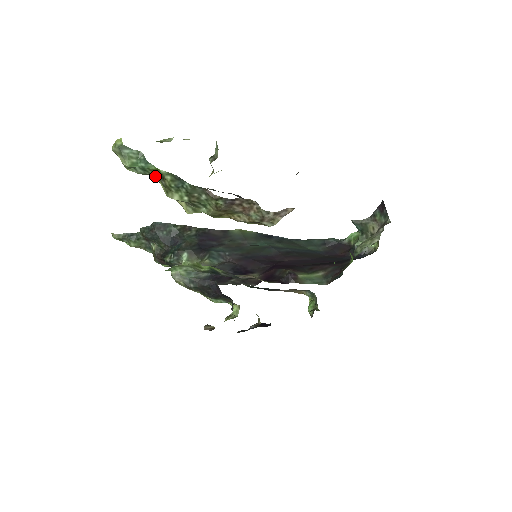
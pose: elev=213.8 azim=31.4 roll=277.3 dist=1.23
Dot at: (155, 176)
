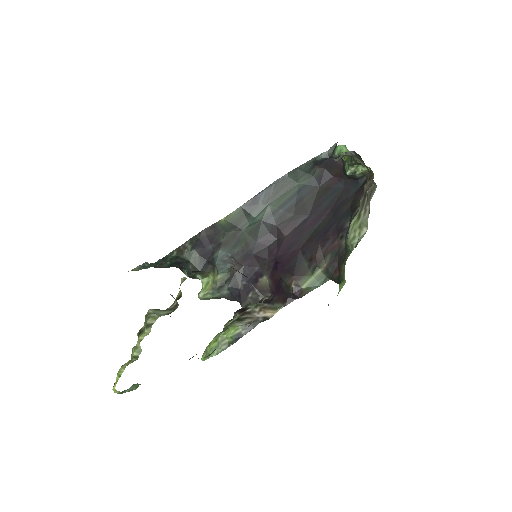
Dot at: occluded
